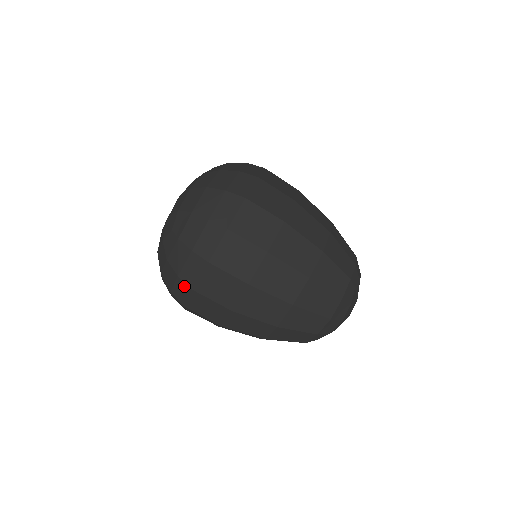
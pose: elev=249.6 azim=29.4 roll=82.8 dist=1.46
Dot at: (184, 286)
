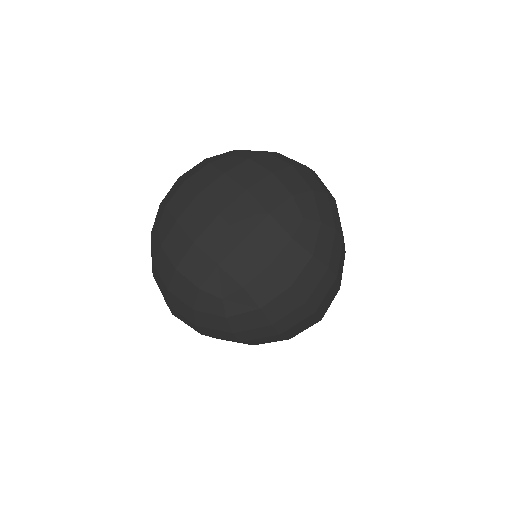
Dot at: (194, 327)
